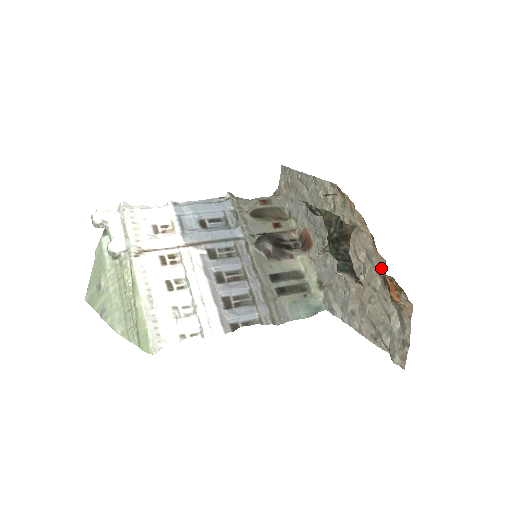
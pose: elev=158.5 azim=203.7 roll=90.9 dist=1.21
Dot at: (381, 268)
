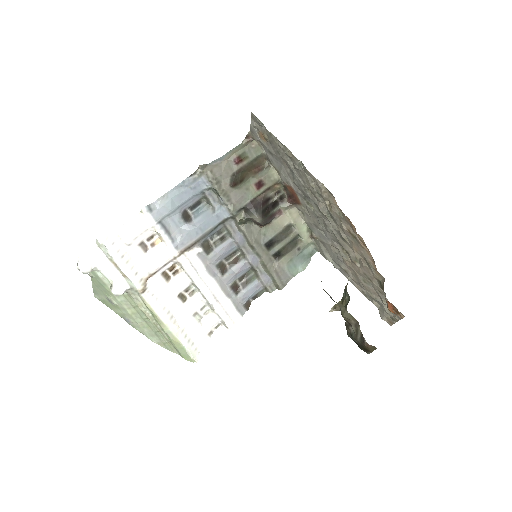
Dot at: (379, 278)
